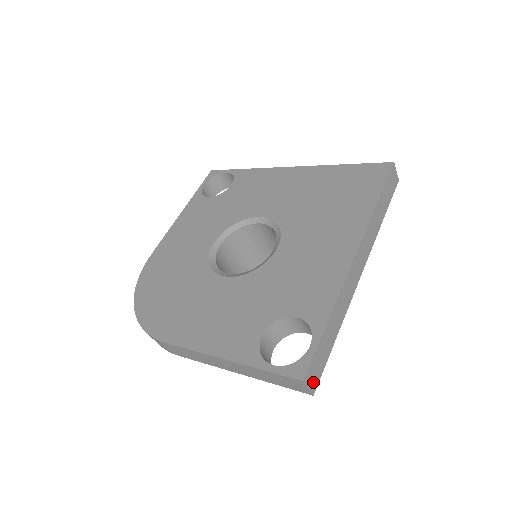
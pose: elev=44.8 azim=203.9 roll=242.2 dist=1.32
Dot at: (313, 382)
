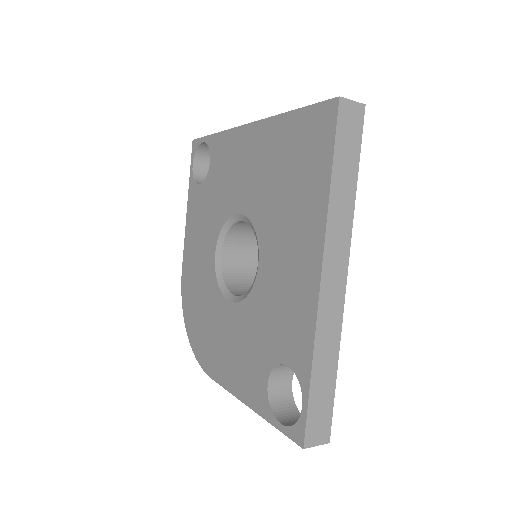
Dot at: (321, 435)
